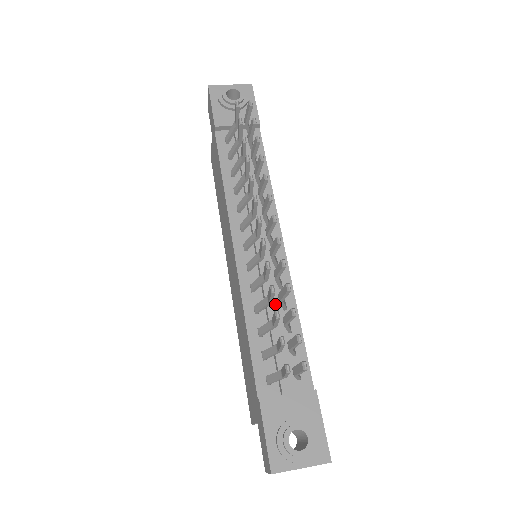
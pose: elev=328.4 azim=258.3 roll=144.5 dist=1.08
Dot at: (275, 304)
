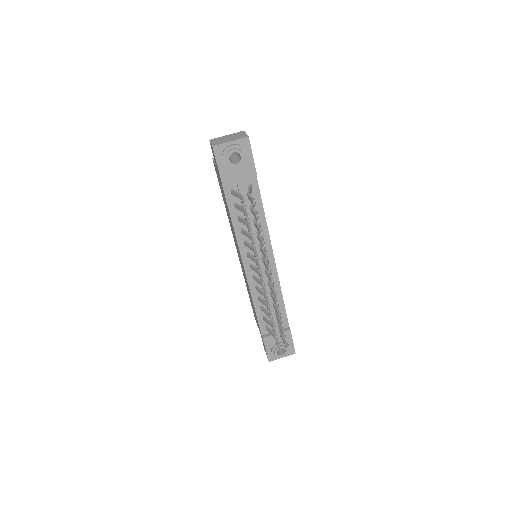
Dot at: (270, 297)
